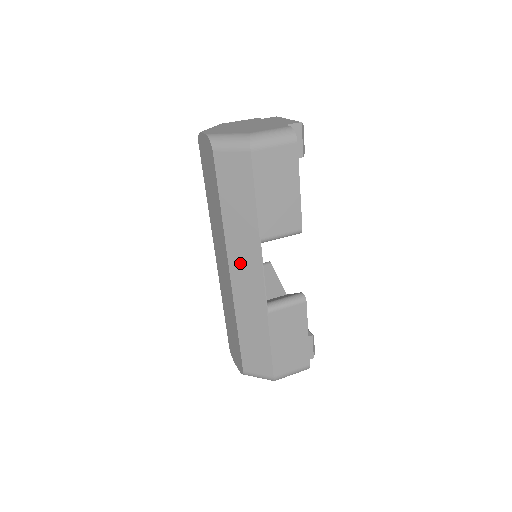
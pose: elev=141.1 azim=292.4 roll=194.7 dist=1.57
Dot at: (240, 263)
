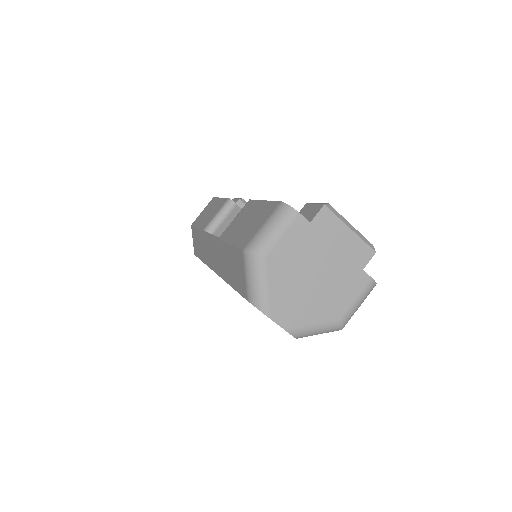
Dot at: occluded
